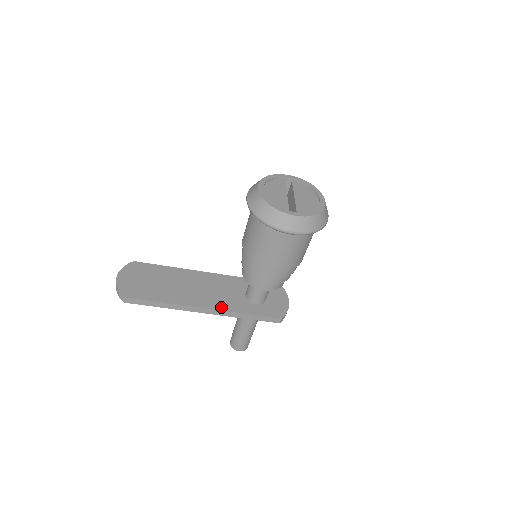
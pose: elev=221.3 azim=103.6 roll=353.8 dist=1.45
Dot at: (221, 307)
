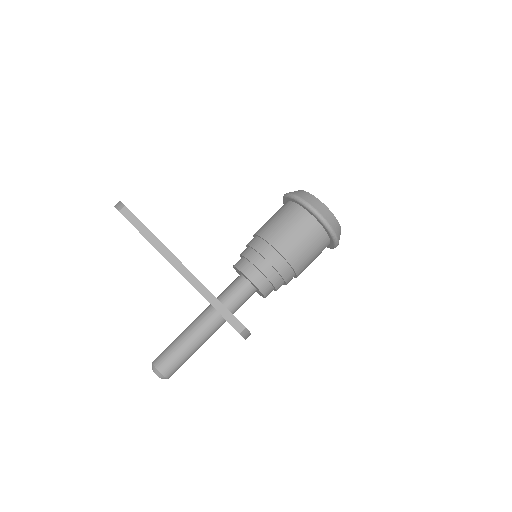
Dot at: occluded
